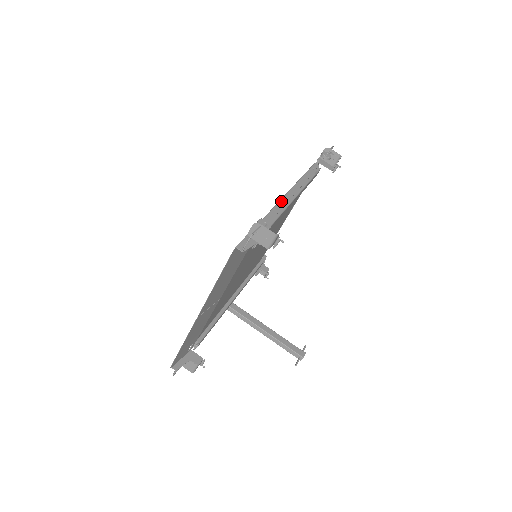
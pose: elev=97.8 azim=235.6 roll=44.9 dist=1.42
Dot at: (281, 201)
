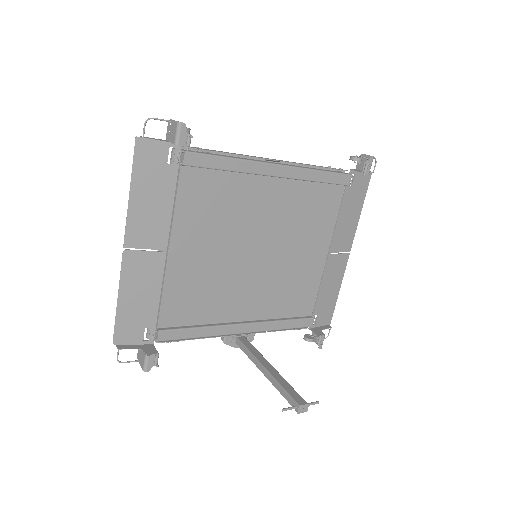
Dot at: (251, 156)
